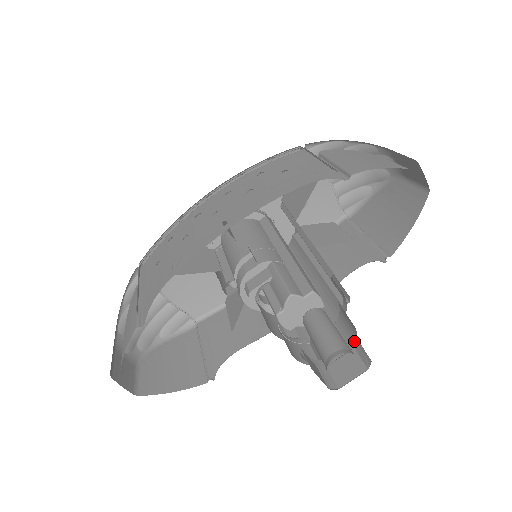
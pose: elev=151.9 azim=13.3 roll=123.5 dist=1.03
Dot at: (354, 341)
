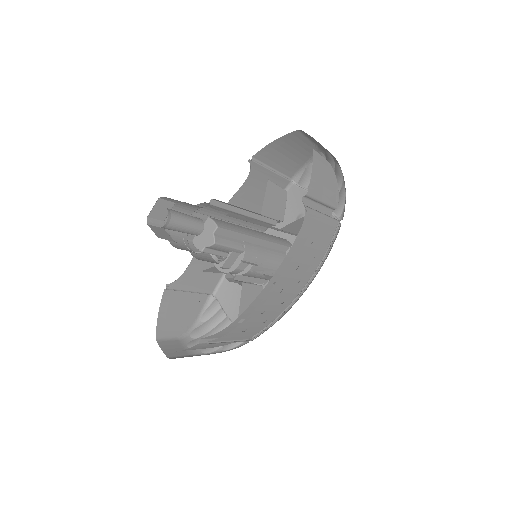
Dot at: occluded
